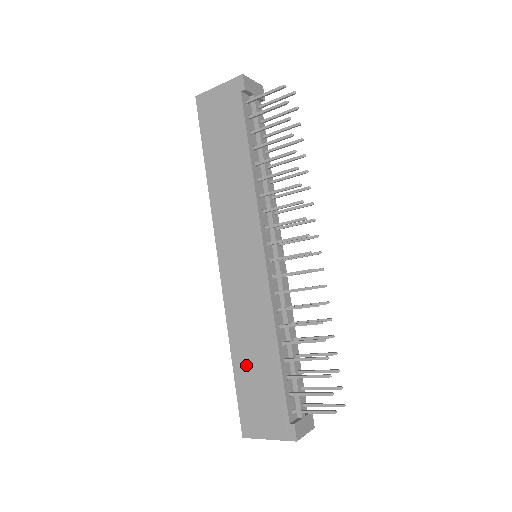
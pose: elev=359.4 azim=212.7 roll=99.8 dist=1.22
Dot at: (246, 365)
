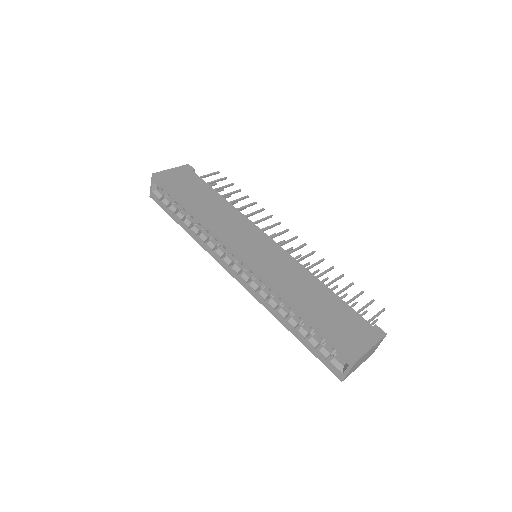
Dot at: (314, 308)
